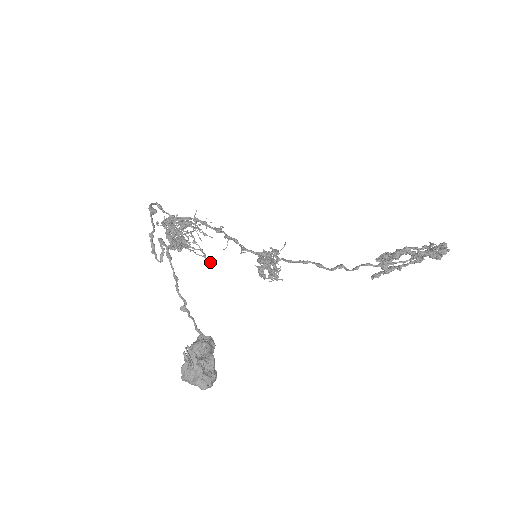
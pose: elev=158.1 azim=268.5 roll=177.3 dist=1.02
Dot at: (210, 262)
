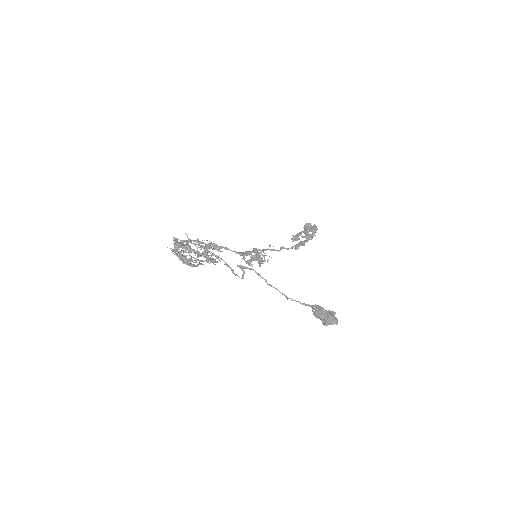
Dot at: occluded
